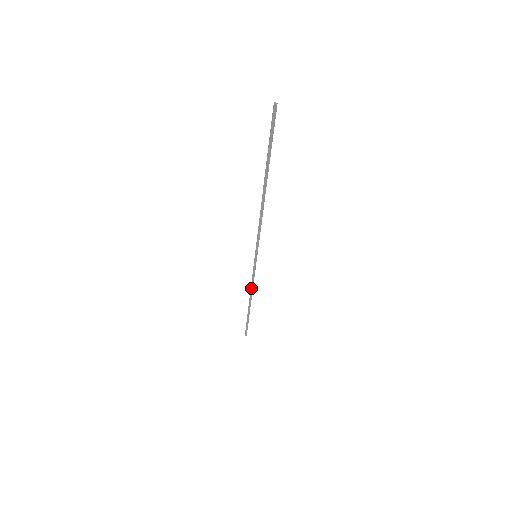
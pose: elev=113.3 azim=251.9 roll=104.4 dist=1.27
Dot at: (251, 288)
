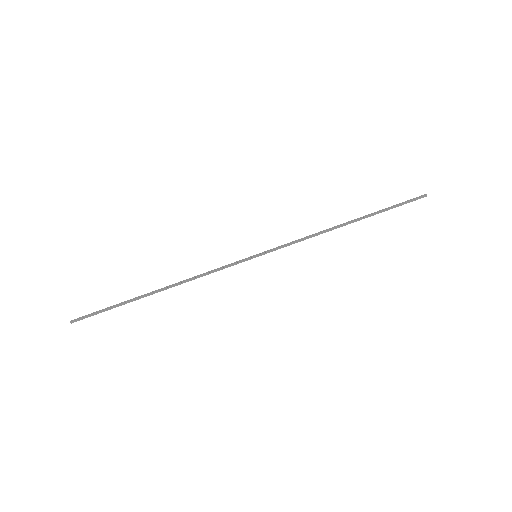
Dot at: (196, 276)
